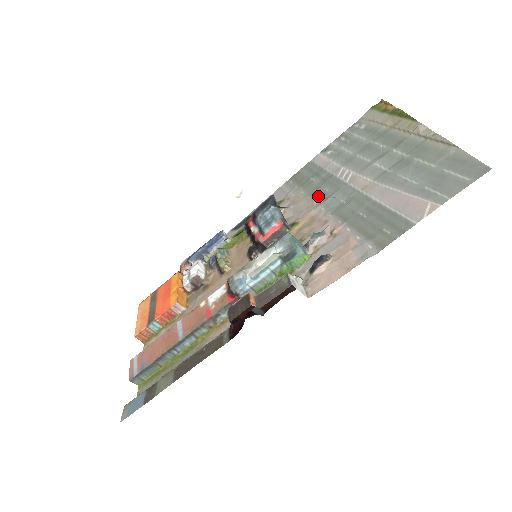
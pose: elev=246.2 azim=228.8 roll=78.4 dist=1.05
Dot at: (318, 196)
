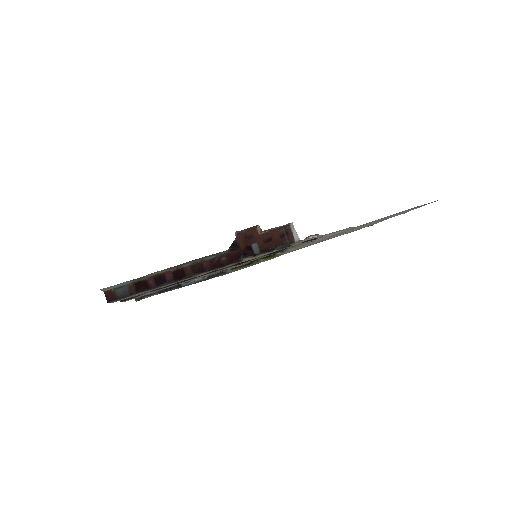
Dot at: occluded
